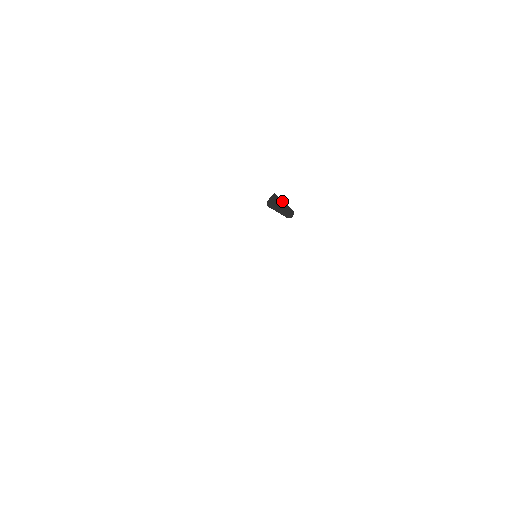
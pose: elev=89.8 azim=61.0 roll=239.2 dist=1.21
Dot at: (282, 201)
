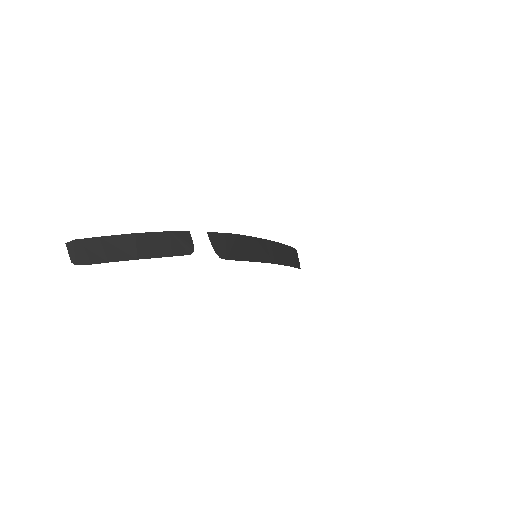
Dot at: (132, 244)
